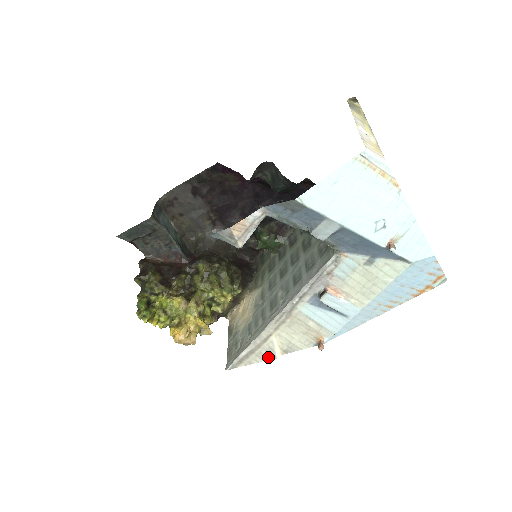
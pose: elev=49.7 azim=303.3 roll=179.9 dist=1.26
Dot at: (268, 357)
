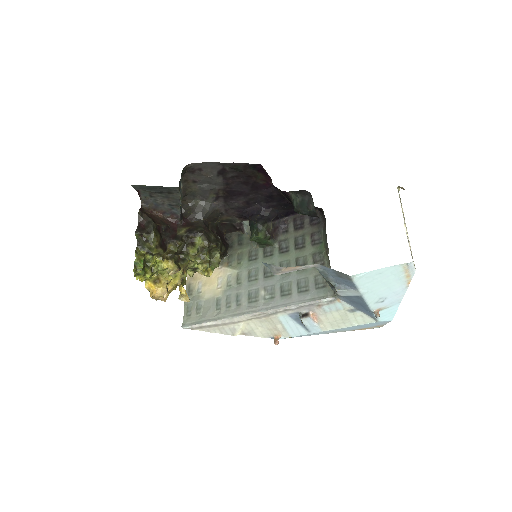
Dot at: (227, 333)
